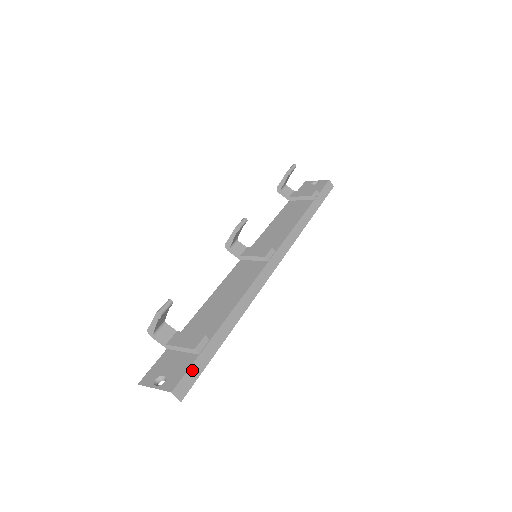
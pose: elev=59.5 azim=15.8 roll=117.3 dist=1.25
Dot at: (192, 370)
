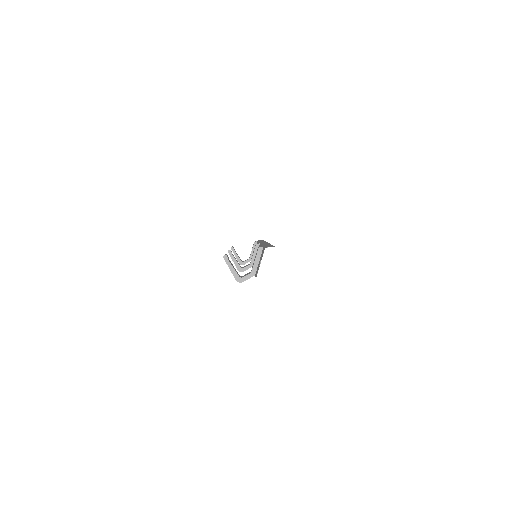
Dot at: occluded
